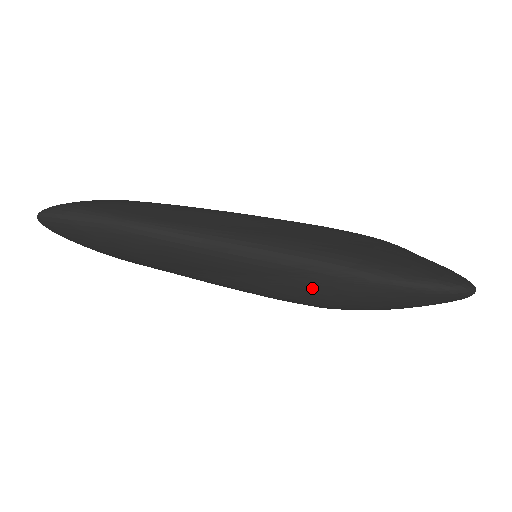
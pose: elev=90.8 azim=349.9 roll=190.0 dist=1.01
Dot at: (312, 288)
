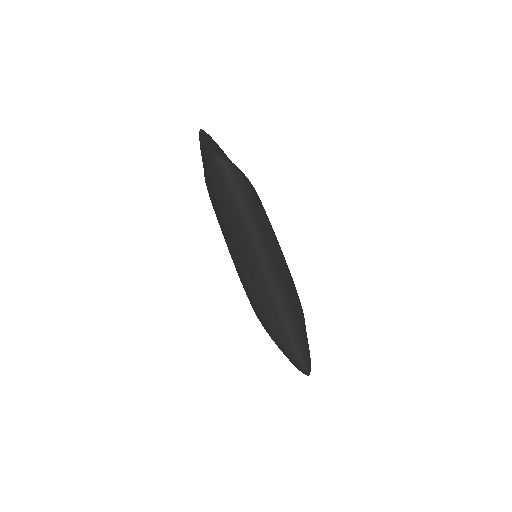
Dot at: (271, 321)
